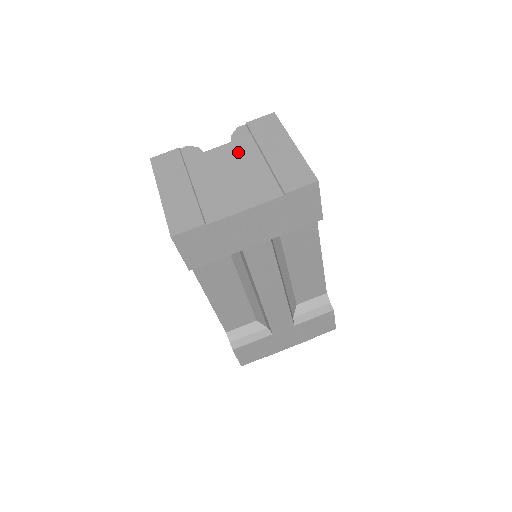
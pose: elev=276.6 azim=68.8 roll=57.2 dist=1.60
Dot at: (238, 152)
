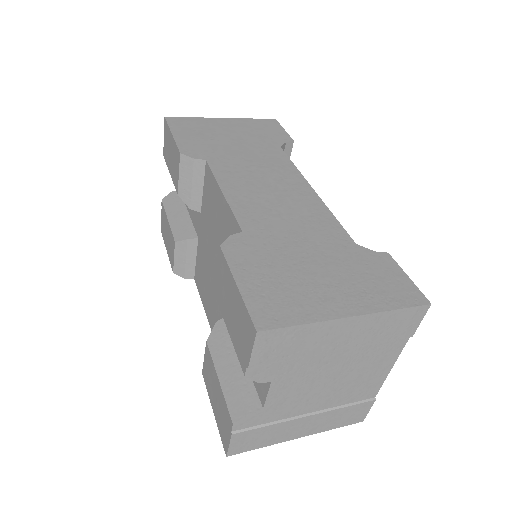
Dot at: (300, 376)
